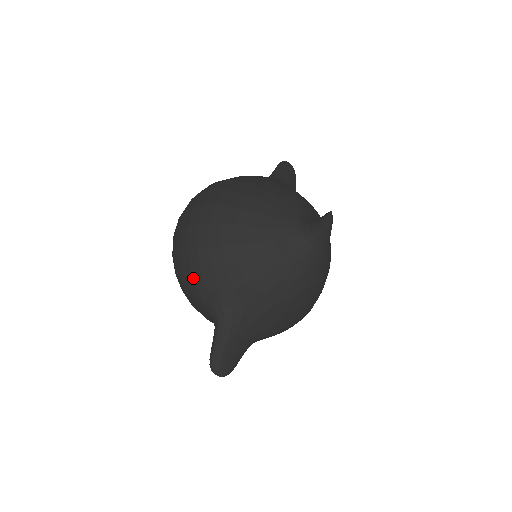
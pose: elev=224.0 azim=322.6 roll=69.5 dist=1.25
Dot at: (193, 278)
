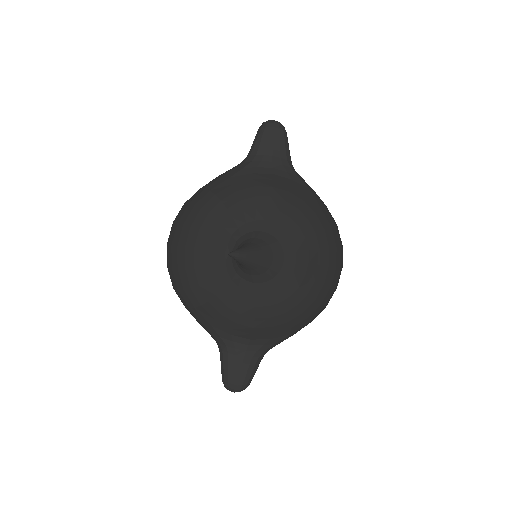
Dot at: occluded
